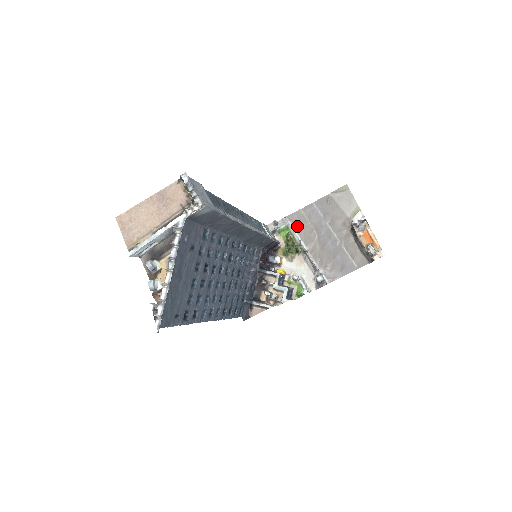
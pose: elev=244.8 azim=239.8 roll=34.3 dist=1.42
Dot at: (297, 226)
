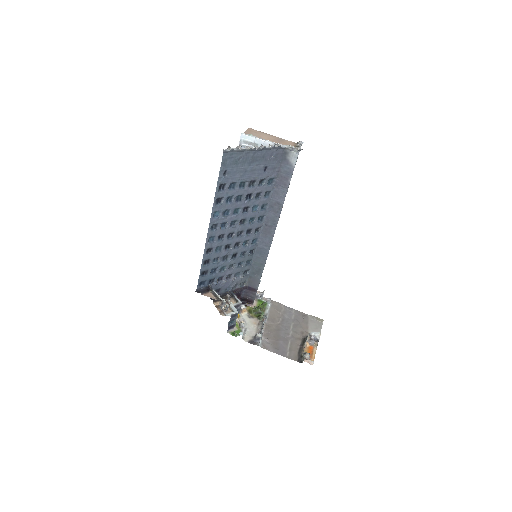
Dot at: (272, 308)
